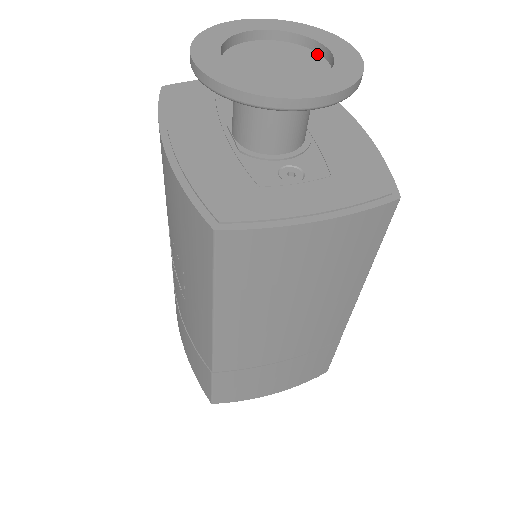
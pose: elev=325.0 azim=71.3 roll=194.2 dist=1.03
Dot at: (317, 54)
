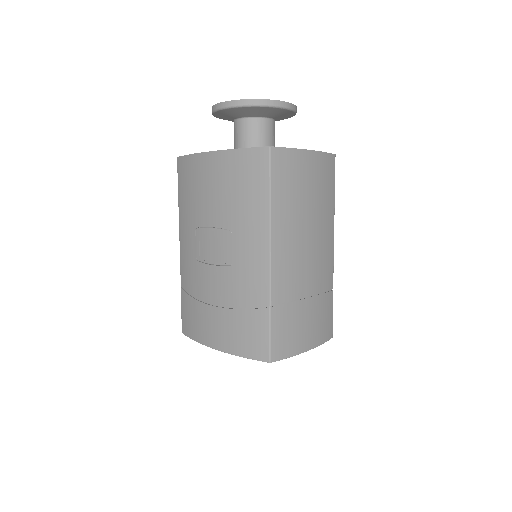
Dot at: occluded
